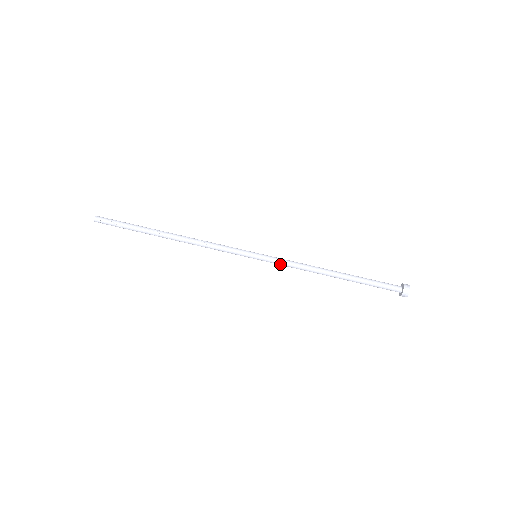
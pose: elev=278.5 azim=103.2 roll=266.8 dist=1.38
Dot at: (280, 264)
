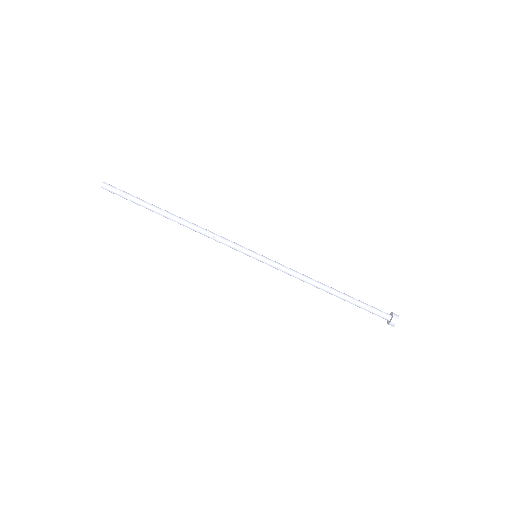
Dot at: (278, 268)
